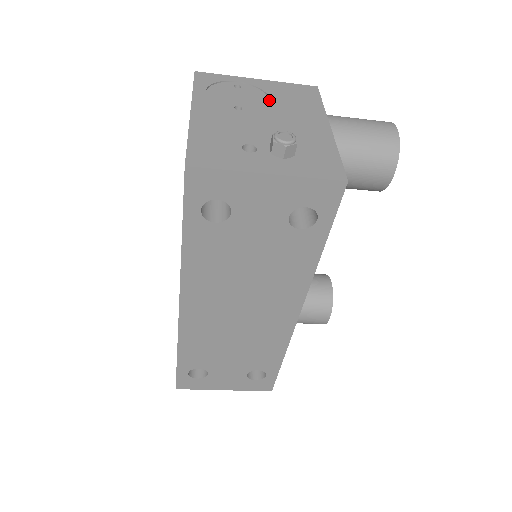
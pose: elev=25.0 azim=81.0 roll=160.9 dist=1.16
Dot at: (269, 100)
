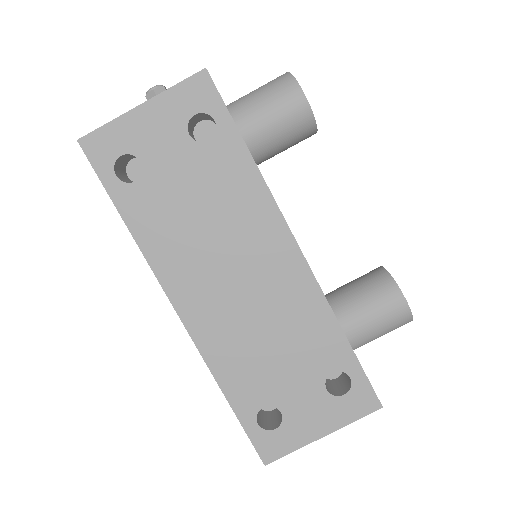
Dot at: occluded
